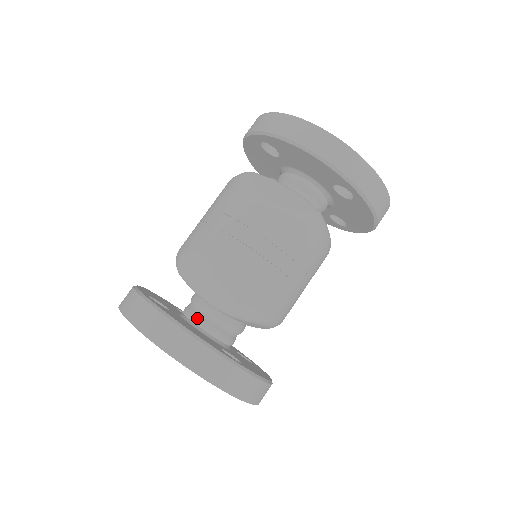
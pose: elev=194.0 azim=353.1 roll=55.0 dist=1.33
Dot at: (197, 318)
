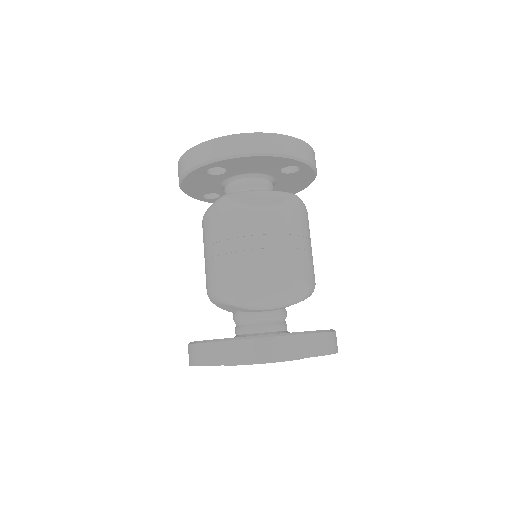
Dot at: (259, 328)
